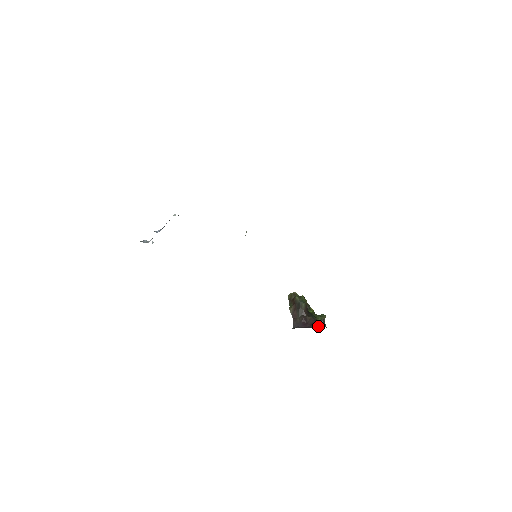
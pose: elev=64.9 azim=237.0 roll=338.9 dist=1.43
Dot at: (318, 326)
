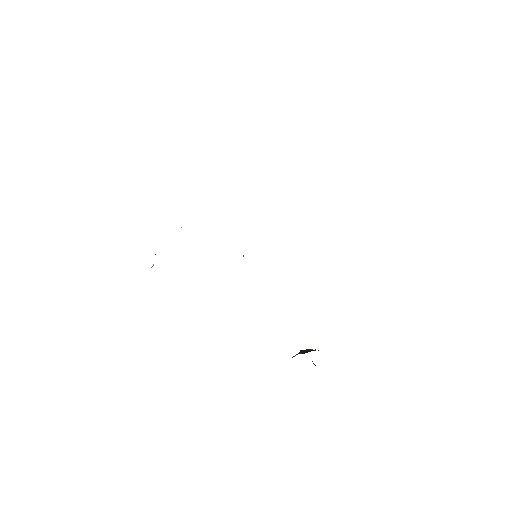
Dot at: occluded
